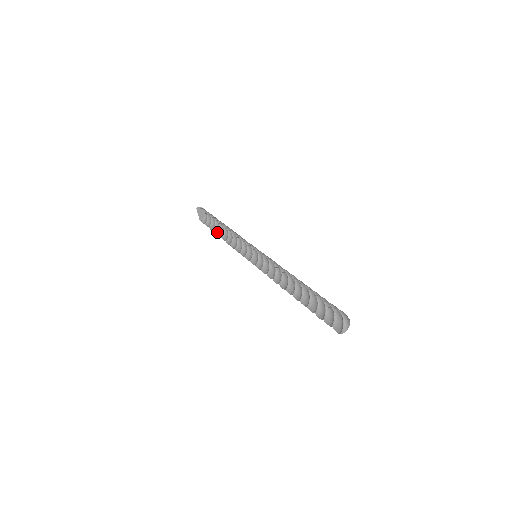
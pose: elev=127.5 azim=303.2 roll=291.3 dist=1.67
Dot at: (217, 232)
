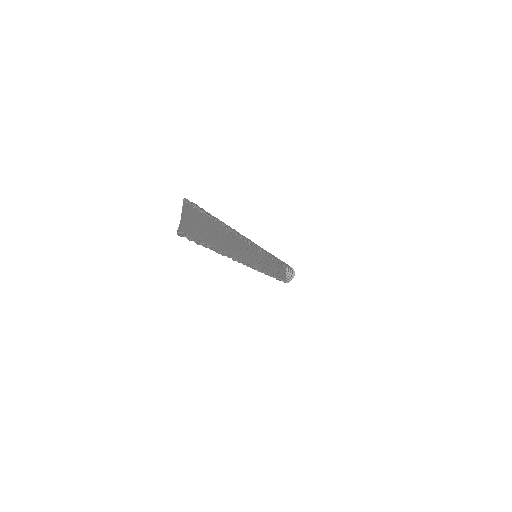
Dot at: occluded
